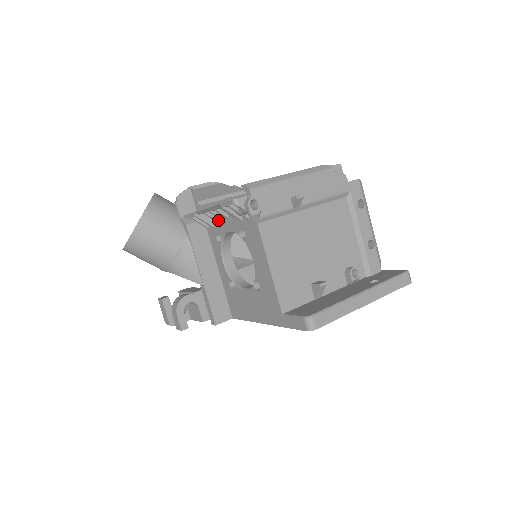
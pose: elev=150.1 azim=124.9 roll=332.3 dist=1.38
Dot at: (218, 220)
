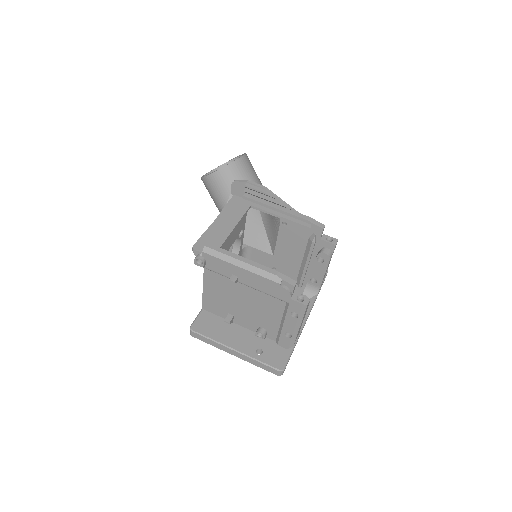
Dot at: occluded
